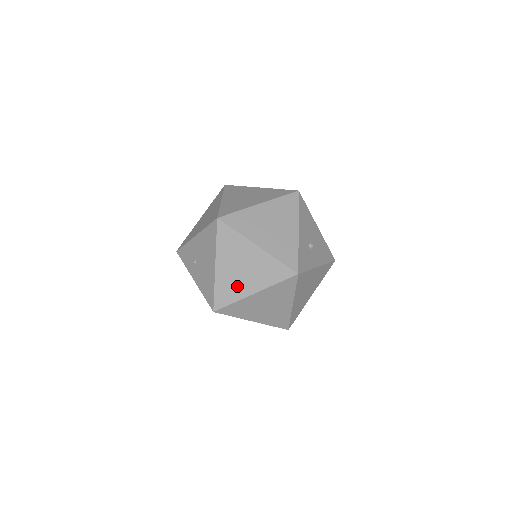
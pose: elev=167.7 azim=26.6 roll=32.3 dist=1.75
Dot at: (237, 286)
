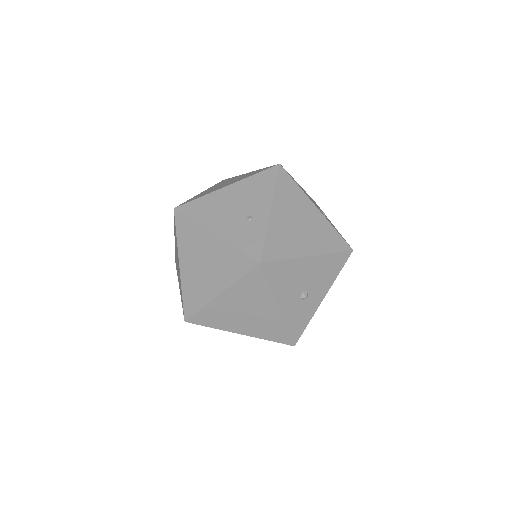
Dot at: occluded
